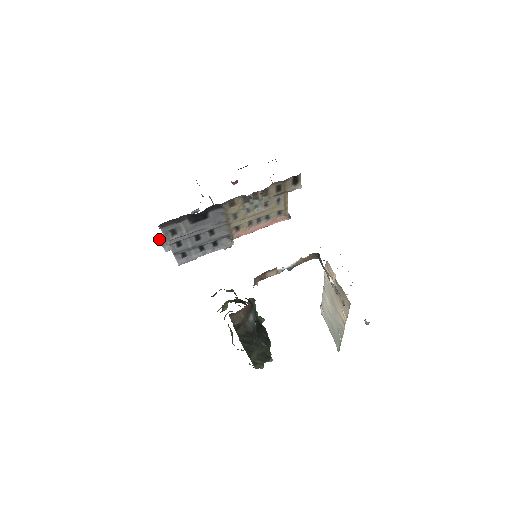
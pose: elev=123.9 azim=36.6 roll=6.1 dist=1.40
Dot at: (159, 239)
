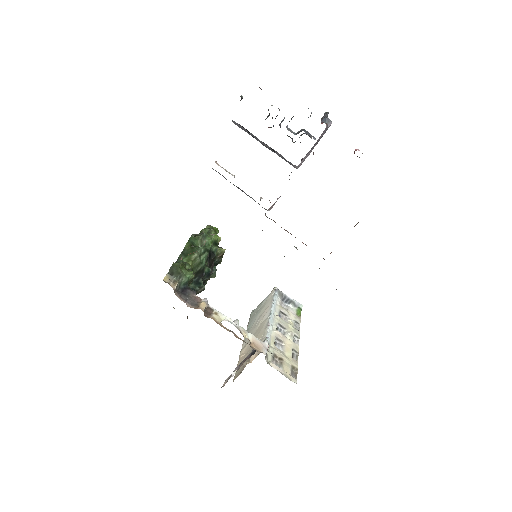
Dot at: occluded
